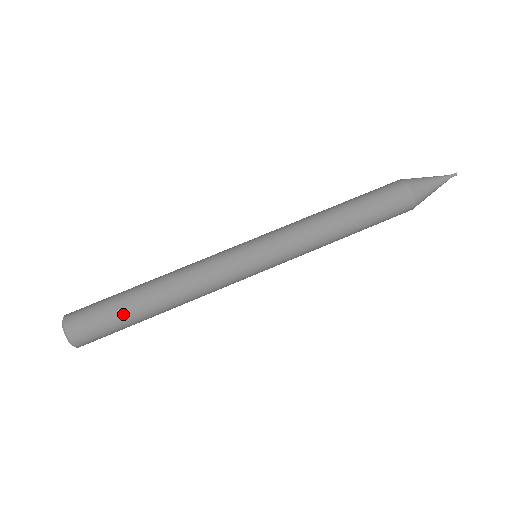
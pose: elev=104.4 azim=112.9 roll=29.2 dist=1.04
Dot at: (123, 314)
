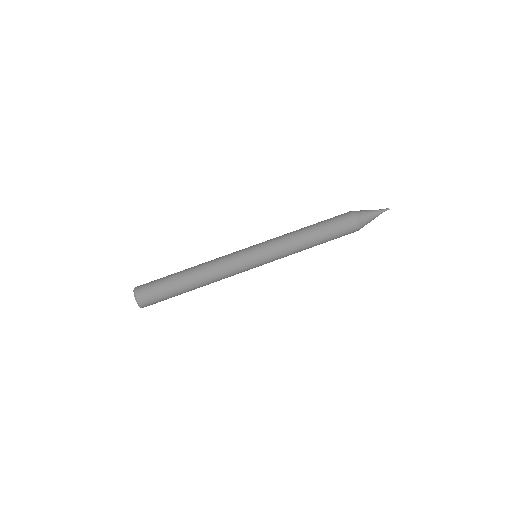
Dot at: (173, 292)
